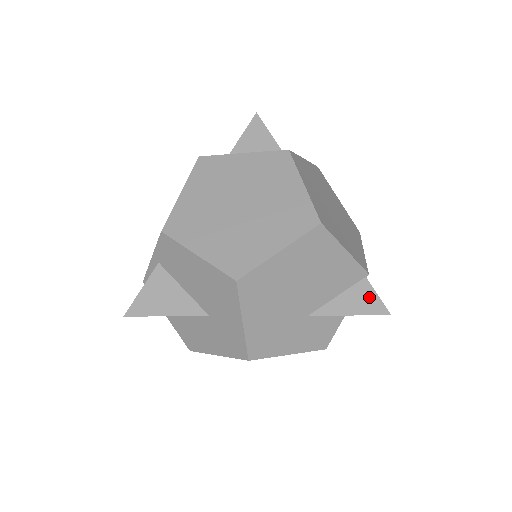
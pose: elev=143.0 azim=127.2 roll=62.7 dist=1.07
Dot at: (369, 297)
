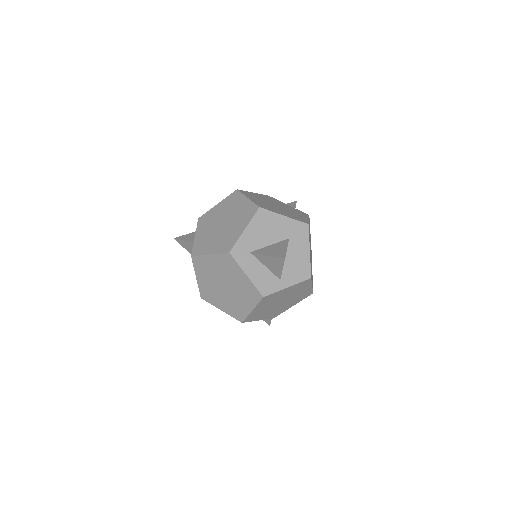
Dot at: (267, 319)
